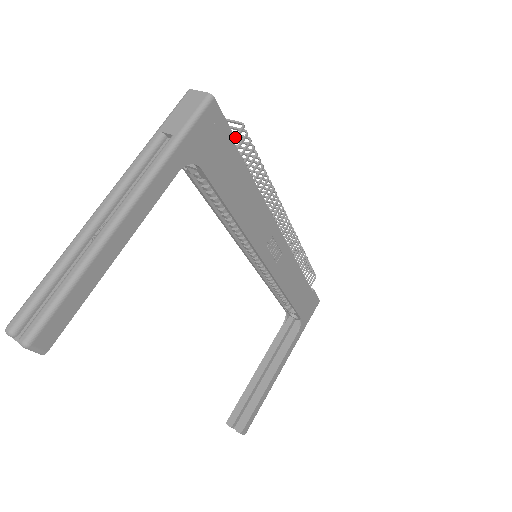
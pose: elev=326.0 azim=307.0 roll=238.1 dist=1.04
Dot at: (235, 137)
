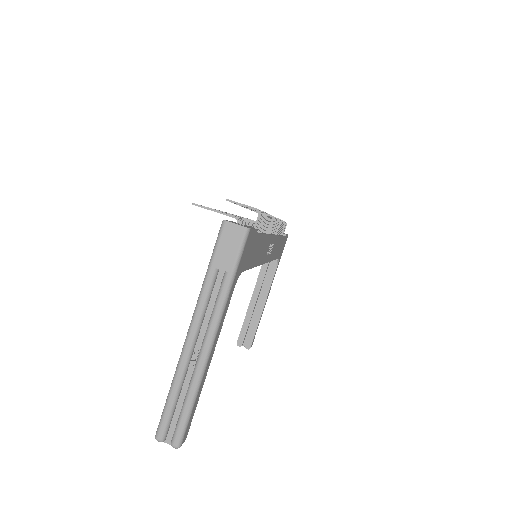
Dot at: (255, 225)
